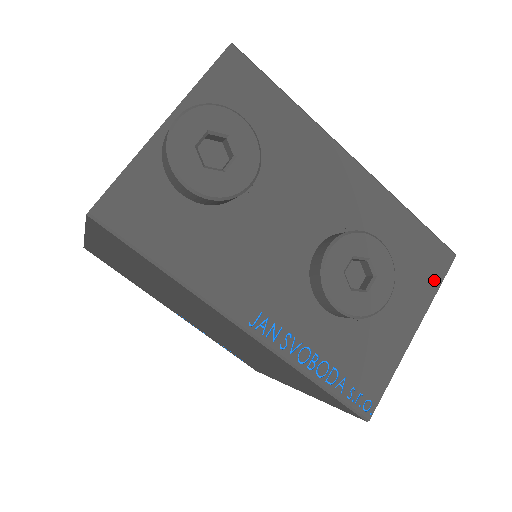
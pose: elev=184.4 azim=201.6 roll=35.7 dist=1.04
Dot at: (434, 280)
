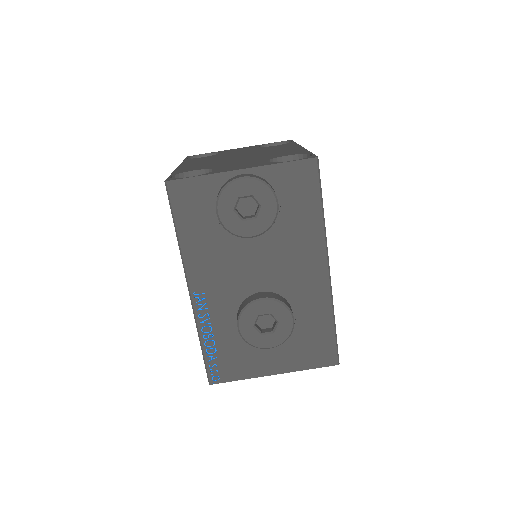
Dot at: (312, 363)
